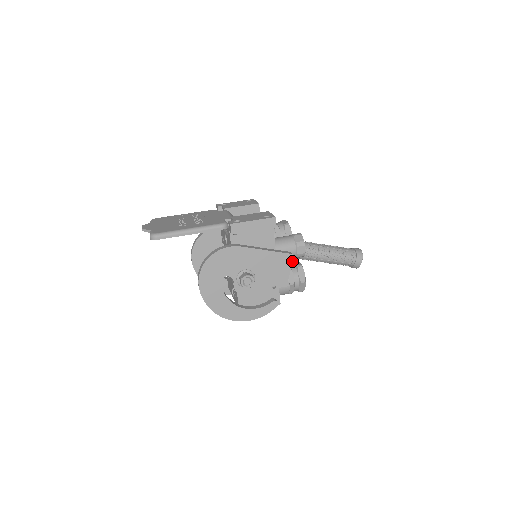
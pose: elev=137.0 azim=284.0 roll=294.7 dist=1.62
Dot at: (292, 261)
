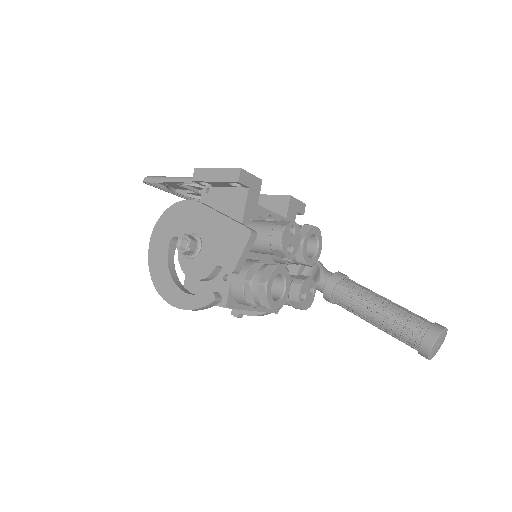
Dot at: (248, 240)
